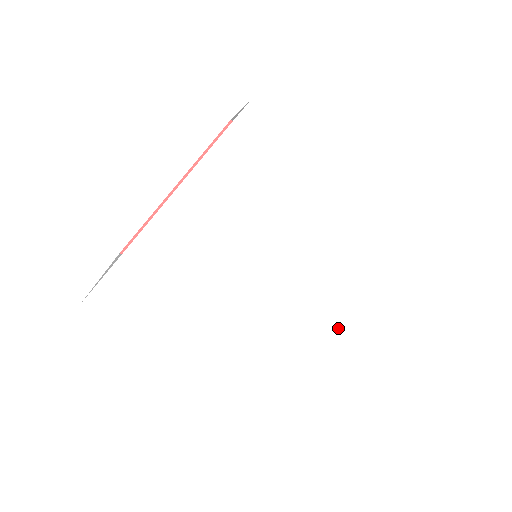
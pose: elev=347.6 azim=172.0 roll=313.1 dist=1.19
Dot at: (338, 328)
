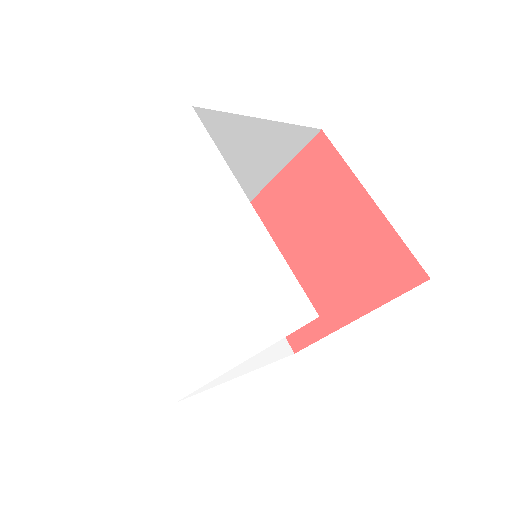
Dot at: (219, 335)
